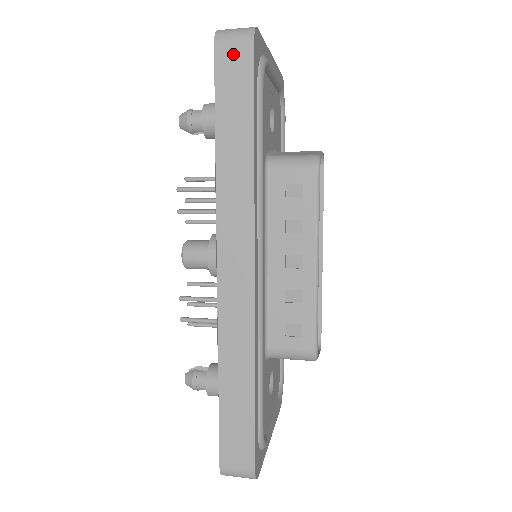
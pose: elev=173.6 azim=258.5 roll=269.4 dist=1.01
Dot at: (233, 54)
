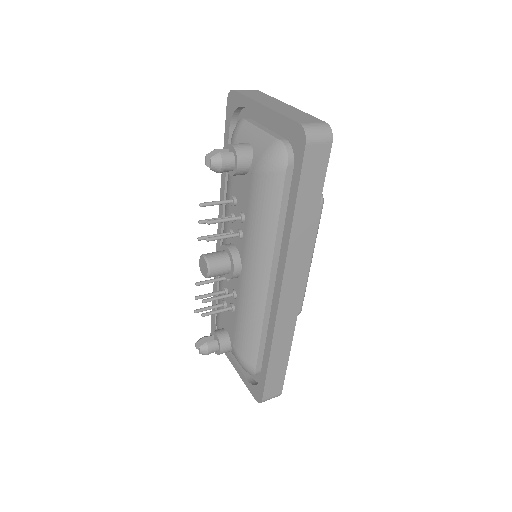
Dot at: (317, 152)
